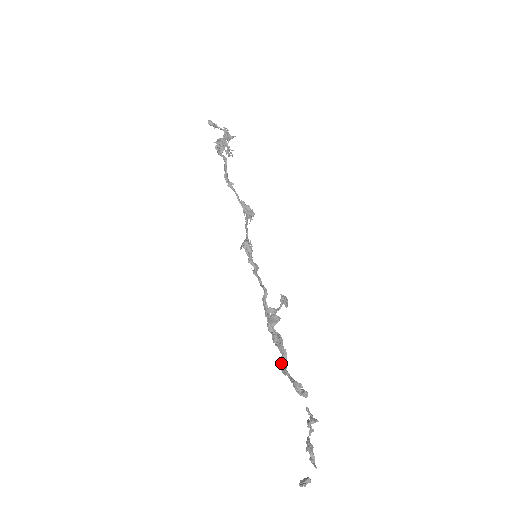
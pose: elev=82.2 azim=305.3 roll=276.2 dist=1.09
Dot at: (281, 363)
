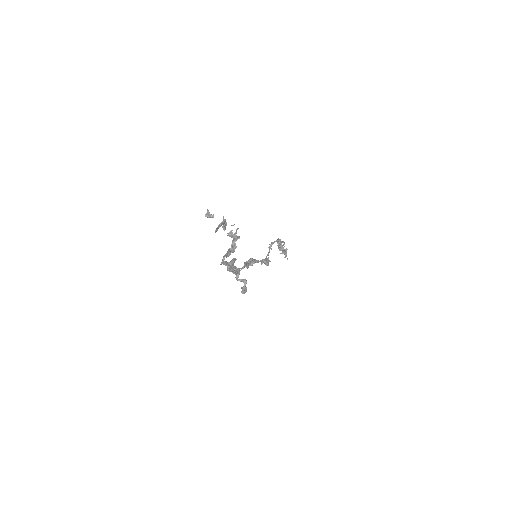
Dot at: occluded
